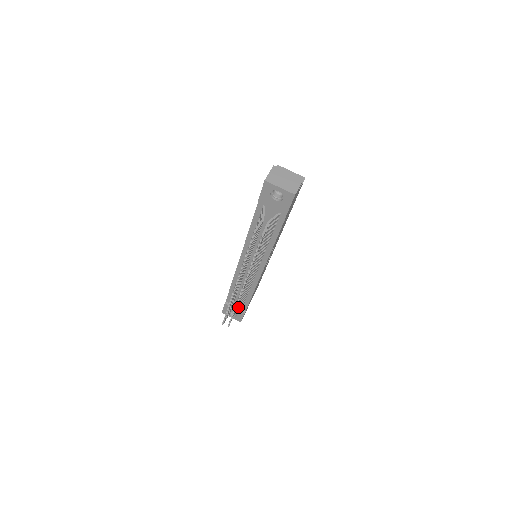
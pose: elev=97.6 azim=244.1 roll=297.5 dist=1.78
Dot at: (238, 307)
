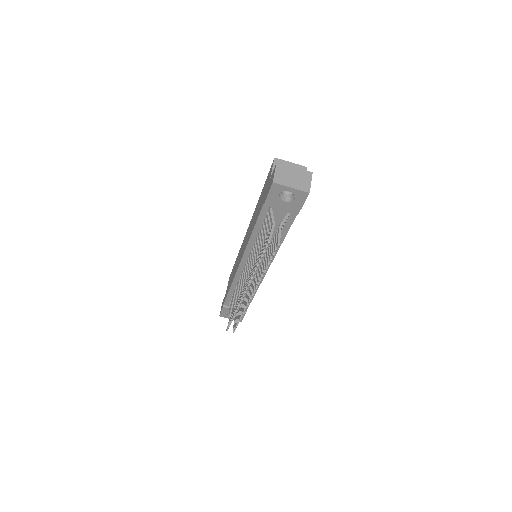
Dot at: occluded
